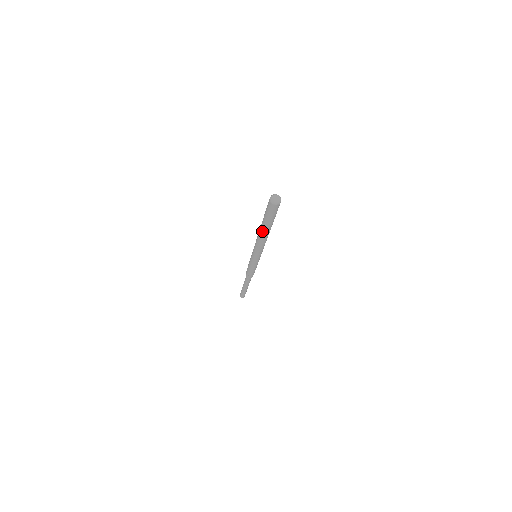
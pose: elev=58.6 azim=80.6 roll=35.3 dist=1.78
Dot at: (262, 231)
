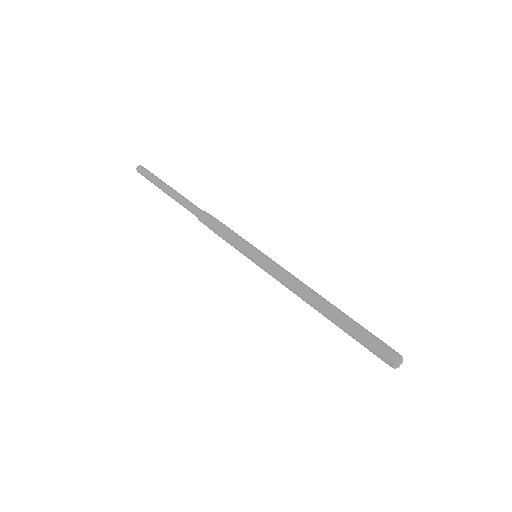
Dot at: (325, 315)
